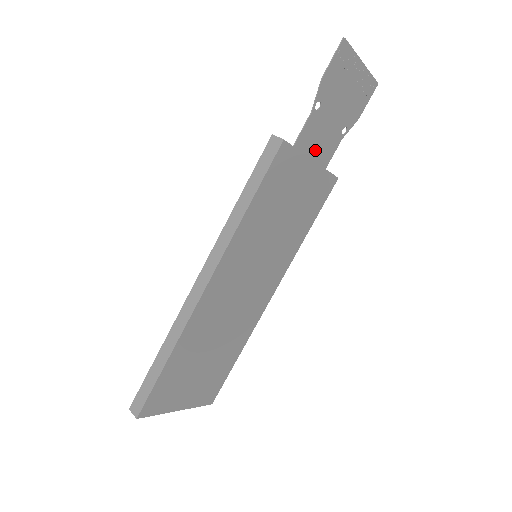
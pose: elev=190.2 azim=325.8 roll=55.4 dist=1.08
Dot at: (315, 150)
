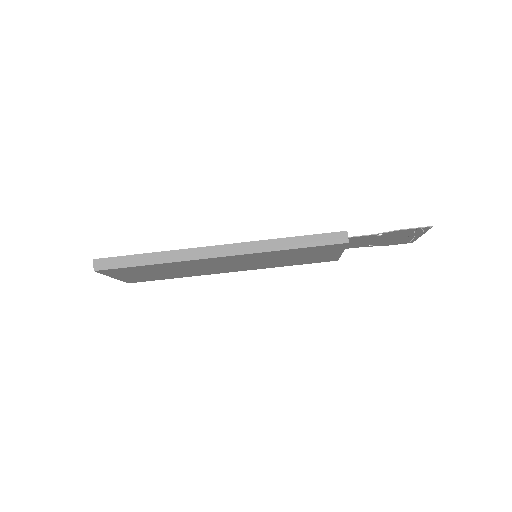
Dot at: (349, 243)
